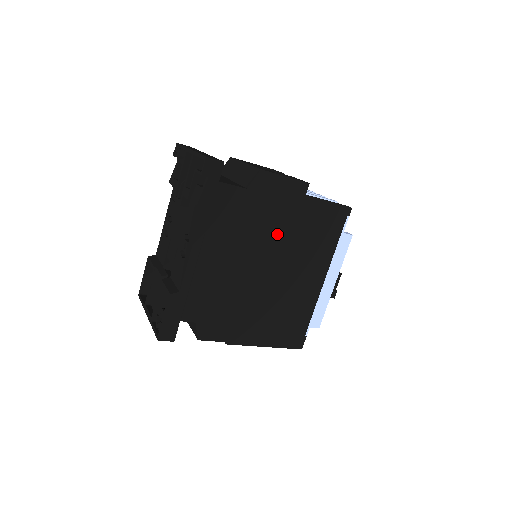
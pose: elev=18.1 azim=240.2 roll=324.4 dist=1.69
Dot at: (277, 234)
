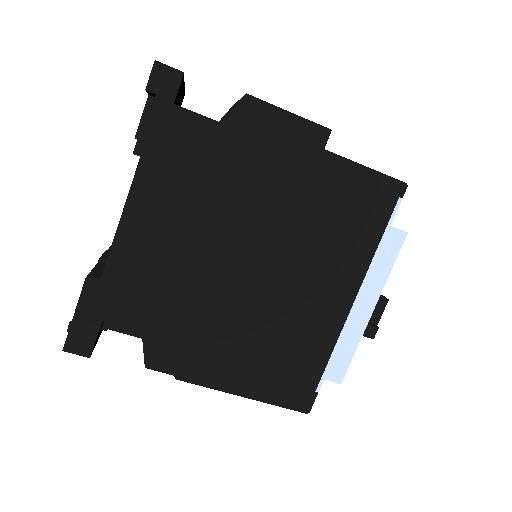
Dot at: (271, 208)
